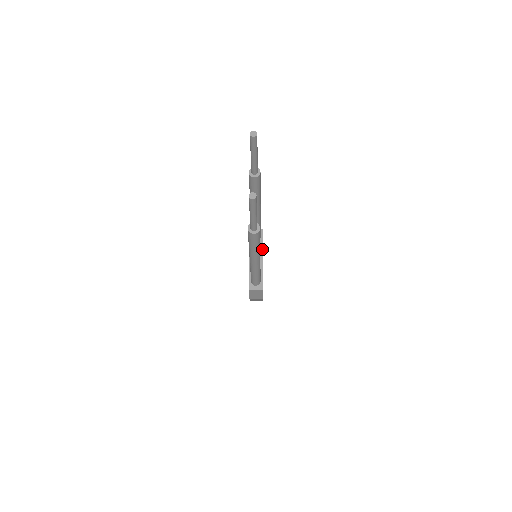
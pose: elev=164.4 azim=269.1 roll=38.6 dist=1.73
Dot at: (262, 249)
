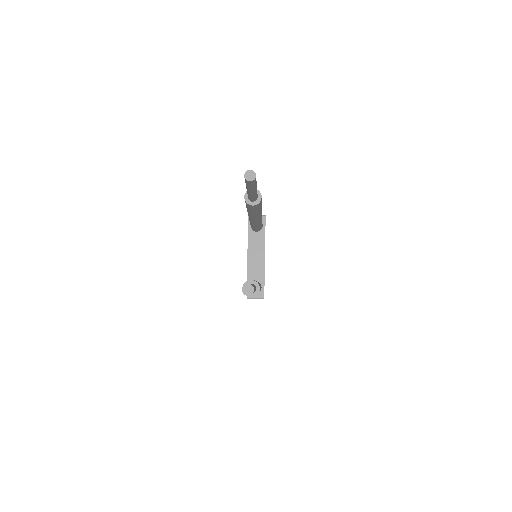
Dot at: (264, 244)
